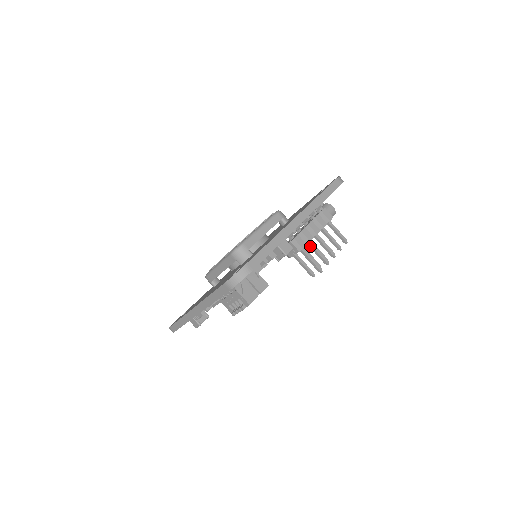
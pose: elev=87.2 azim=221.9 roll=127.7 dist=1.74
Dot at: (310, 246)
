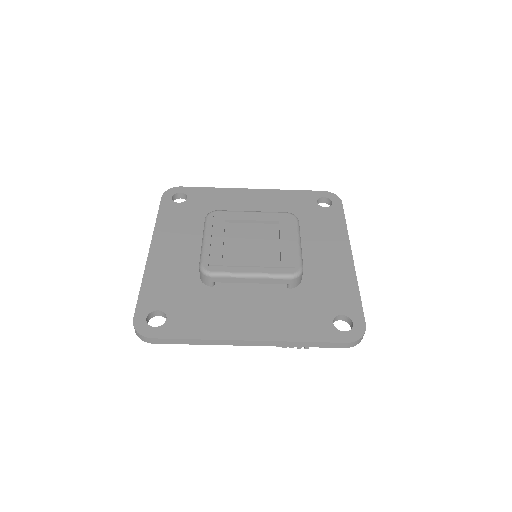
Dot at: occluded
